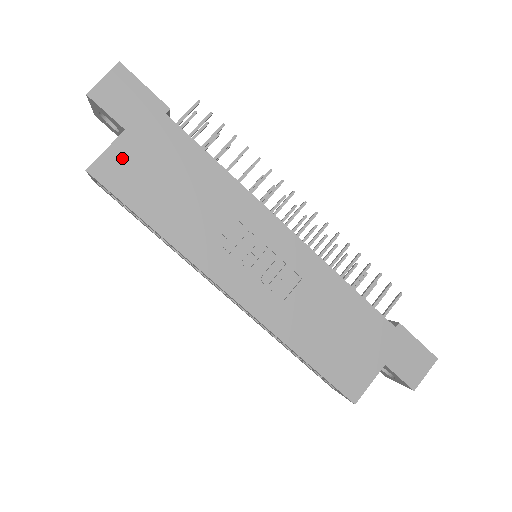
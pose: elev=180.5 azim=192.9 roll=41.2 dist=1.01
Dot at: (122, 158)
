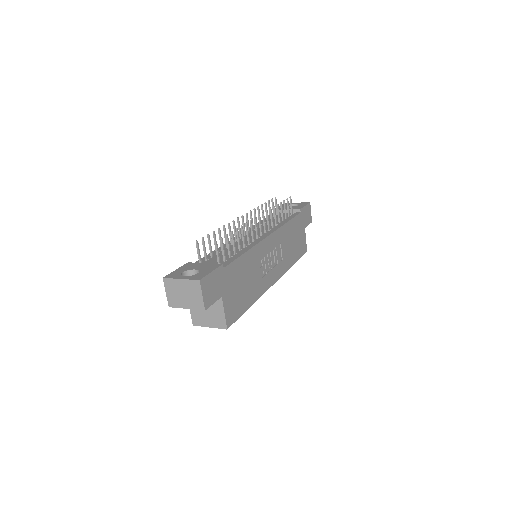
Dot at: (229, 306)
